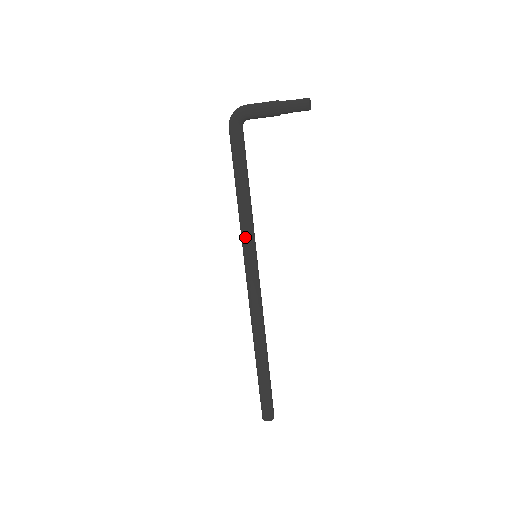
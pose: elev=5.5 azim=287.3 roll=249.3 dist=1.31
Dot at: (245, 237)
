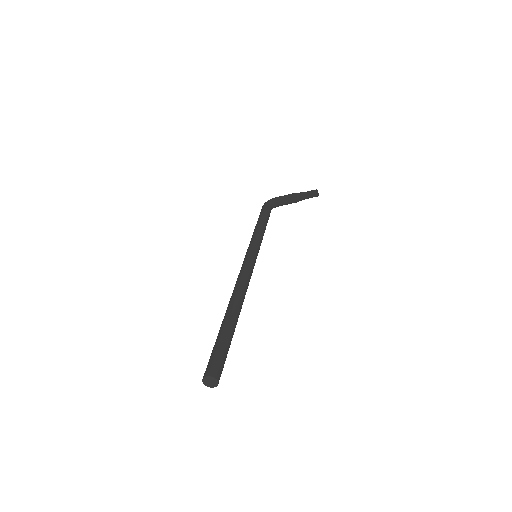
Dot at: (252, 243)
